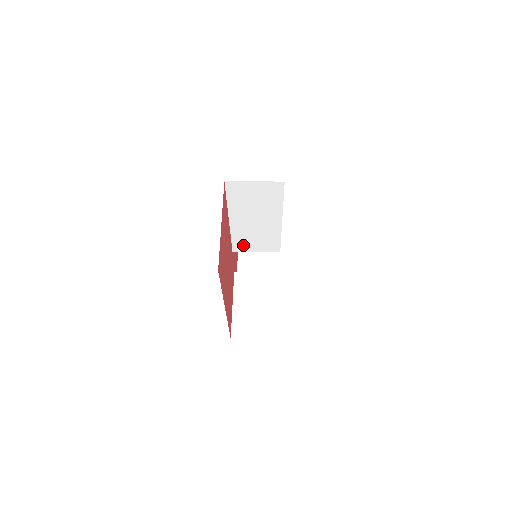
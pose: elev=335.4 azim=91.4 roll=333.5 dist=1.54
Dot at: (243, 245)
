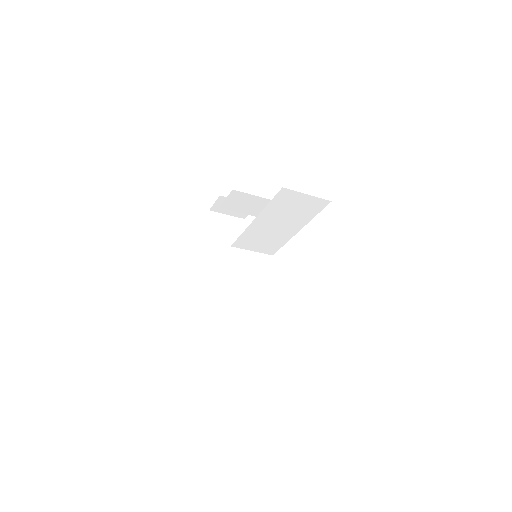
Dot at: (246, 243)
